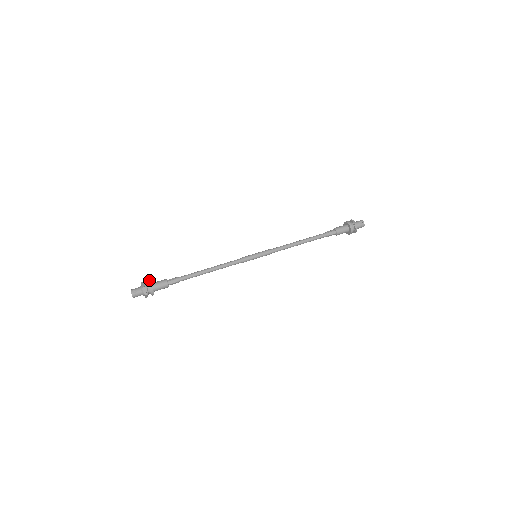
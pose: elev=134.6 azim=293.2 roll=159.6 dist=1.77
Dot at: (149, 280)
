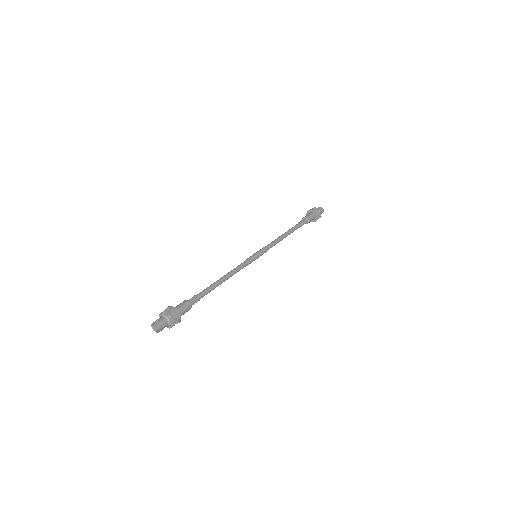
Dot at: (166, 309)
